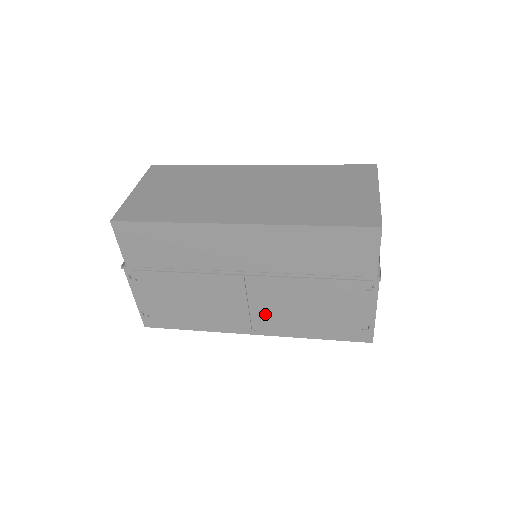
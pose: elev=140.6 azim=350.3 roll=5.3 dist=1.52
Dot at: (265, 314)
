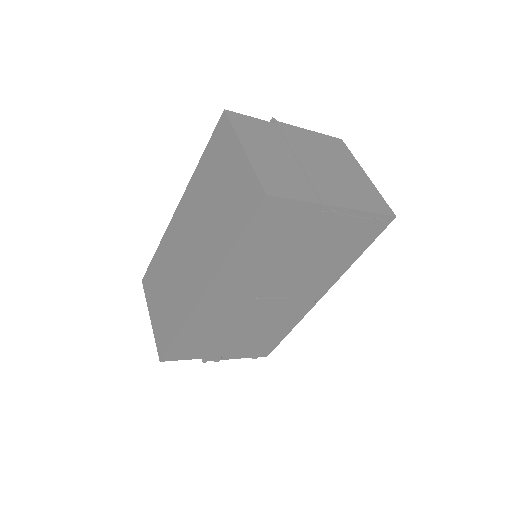
Dot at: (306, 289)
